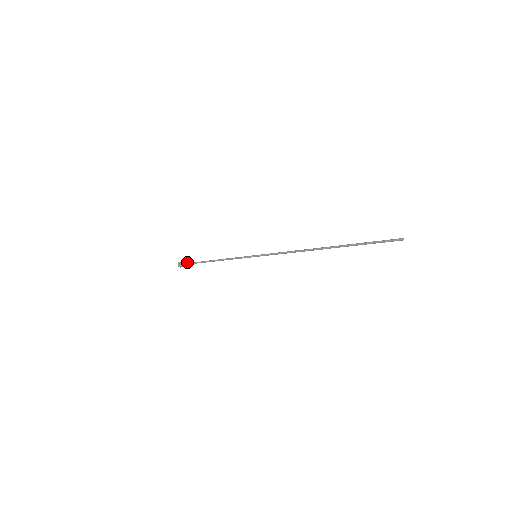
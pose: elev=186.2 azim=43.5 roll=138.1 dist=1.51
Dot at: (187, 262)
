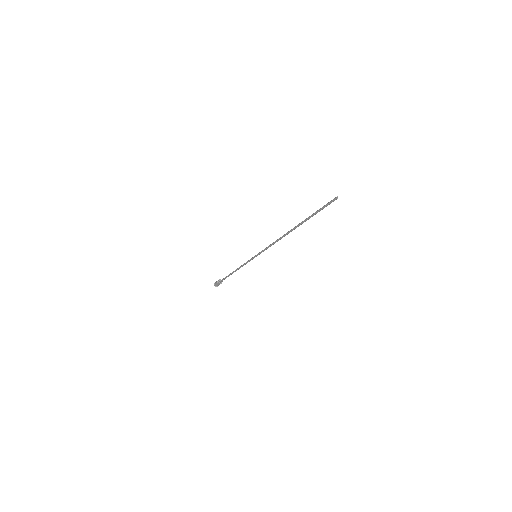
Dot at: (220, 280)
